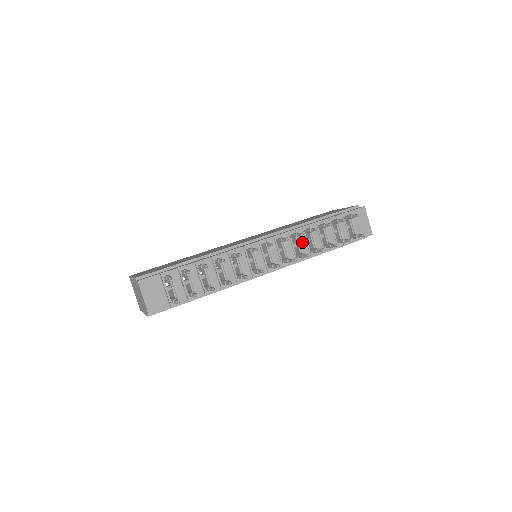
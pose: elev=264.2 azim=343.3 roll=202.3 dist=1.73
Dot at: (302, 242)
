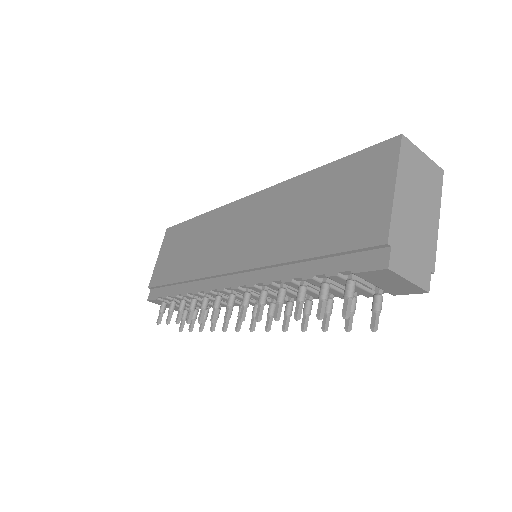
Dot at: occluded
